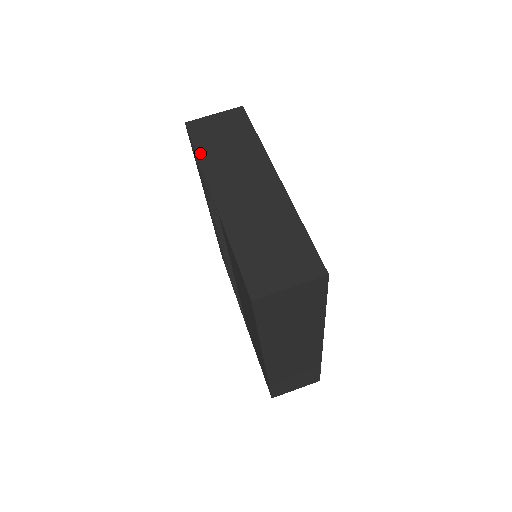
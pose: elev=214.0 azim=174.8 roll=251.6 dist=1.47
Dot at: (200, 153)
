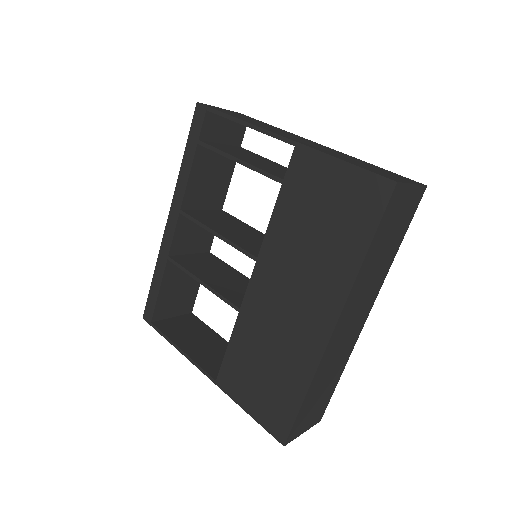
Dot at: (235, 116)
